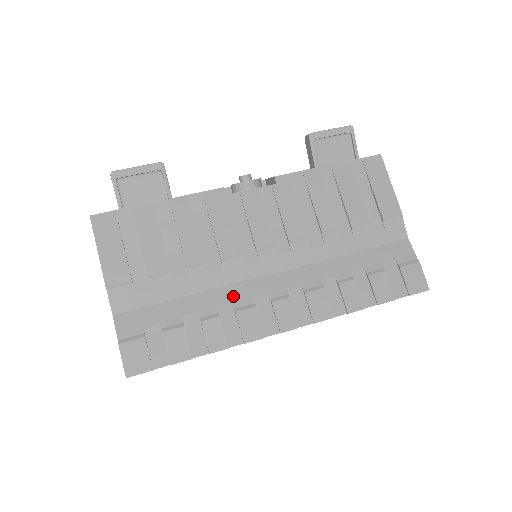
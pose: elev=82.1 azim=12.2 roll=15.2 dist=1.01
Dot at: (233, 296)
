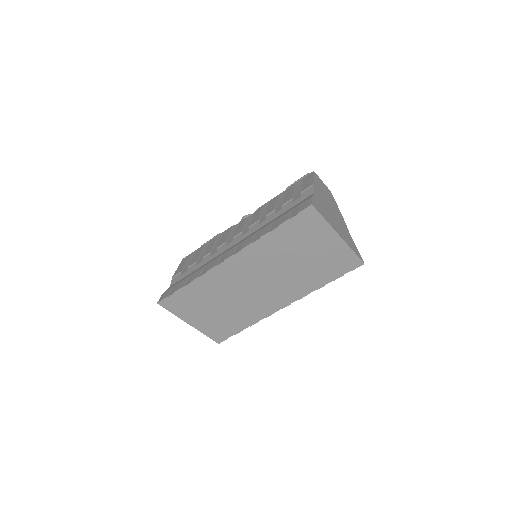
Dot at: (214, 259)
